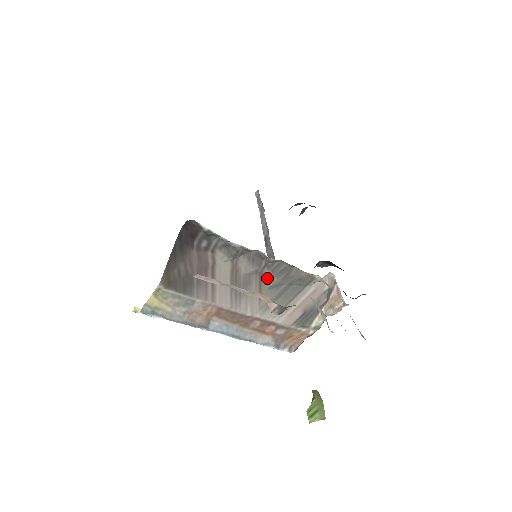
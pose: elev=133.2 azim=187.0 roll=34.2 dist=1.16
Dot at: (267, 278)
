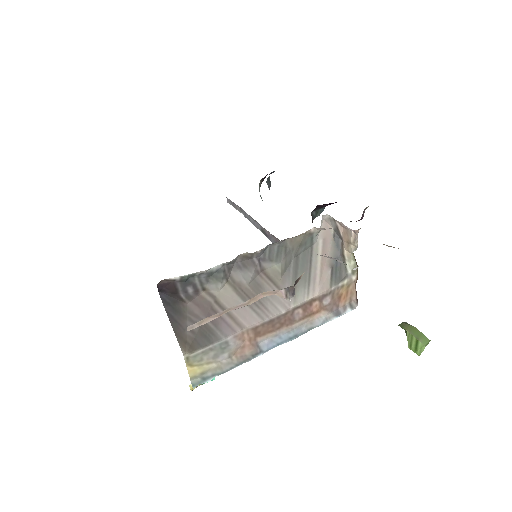
Dot at: (271, 269)
